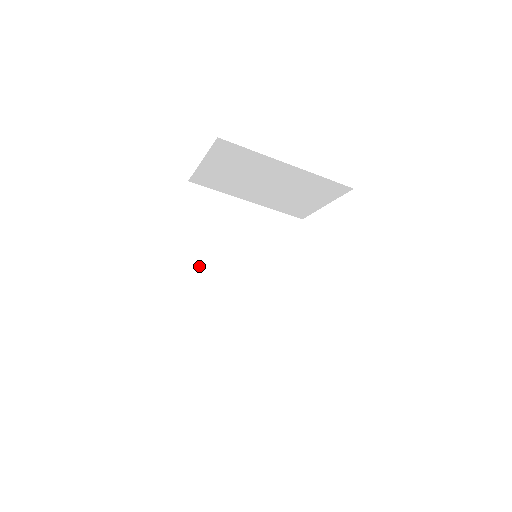
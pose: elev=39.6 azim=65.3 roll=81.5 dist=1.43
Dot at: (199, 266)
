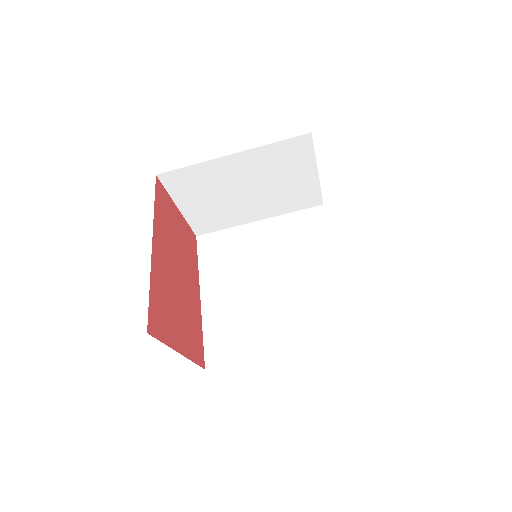
Dot at: (232, 302)
